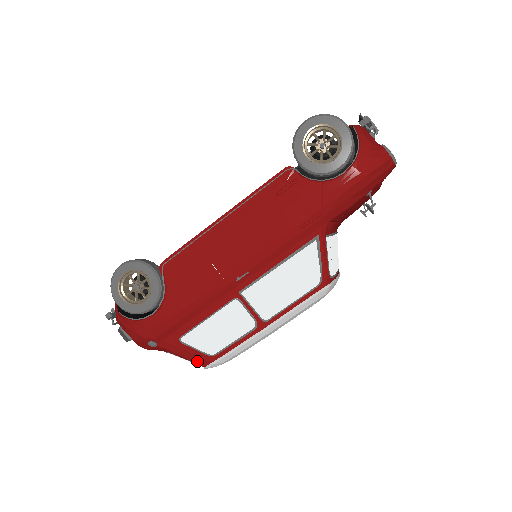
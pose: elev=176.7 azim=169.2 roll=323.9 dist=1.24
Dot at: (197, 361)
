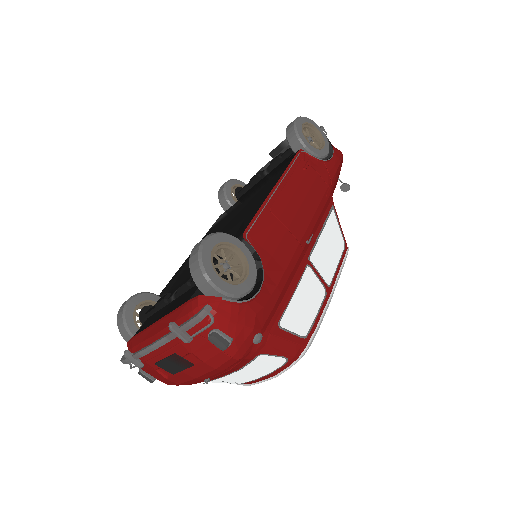
Dot at: (293, 351)
